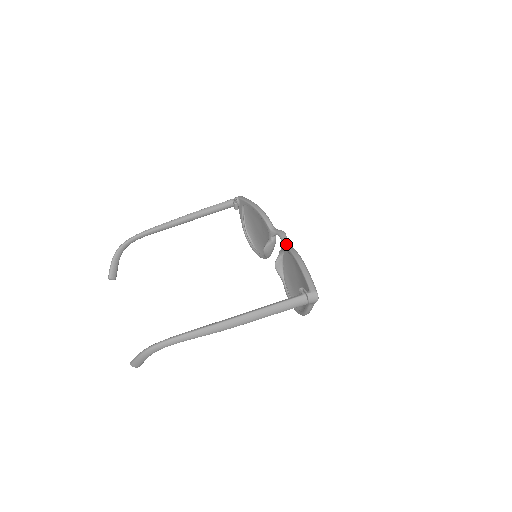
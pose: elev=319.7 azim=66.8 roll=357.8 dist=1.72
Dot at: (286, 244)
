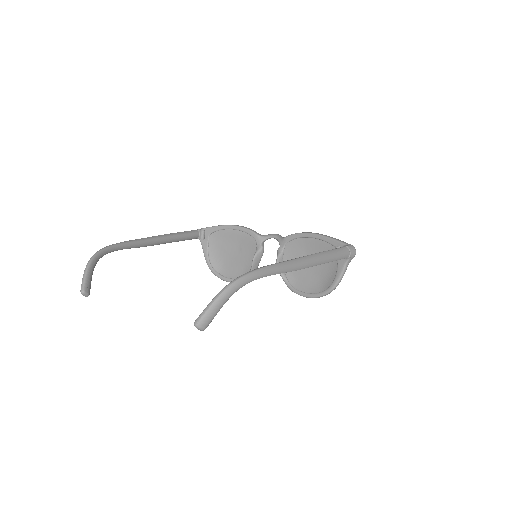
Dot at: (288, 235)
